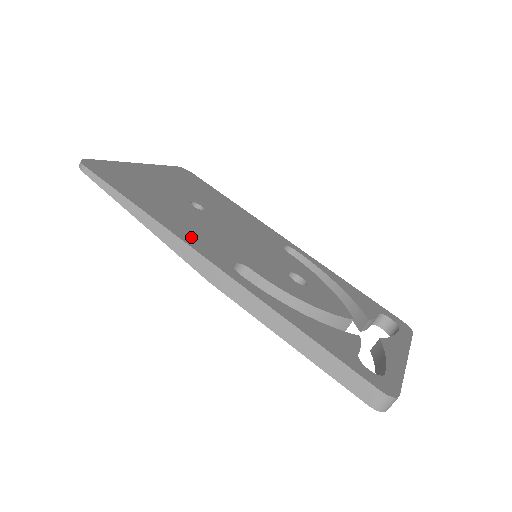
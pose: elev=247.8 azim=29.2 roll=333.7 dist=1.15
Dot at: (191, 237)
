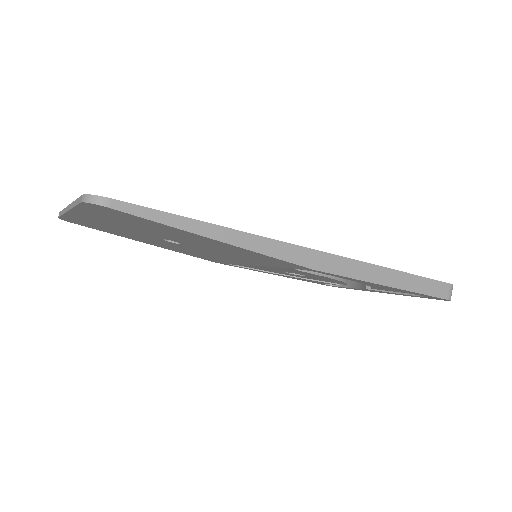
Dot at: occluded
